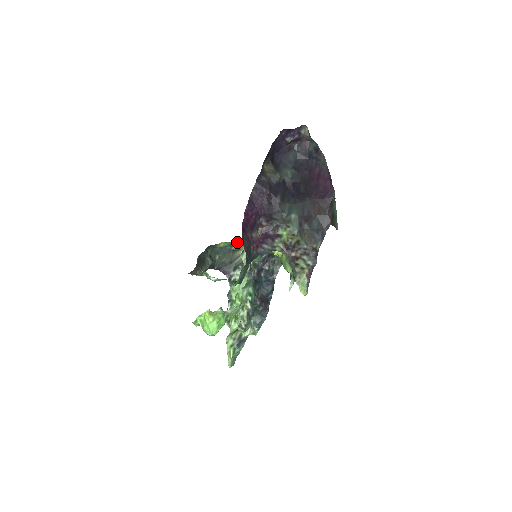
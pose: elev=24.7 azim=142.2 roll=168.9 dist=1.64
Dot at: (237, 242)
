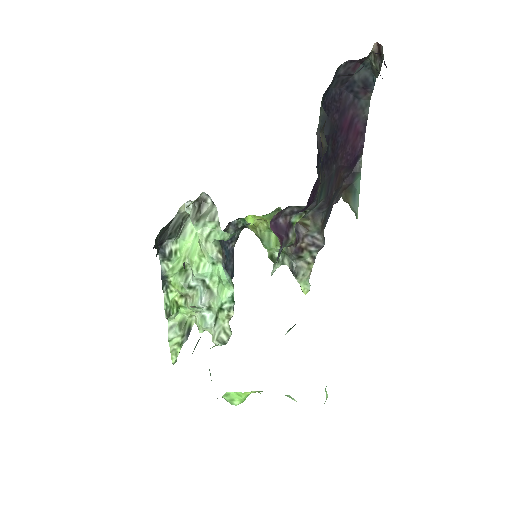
Dot at: (189, 204)
